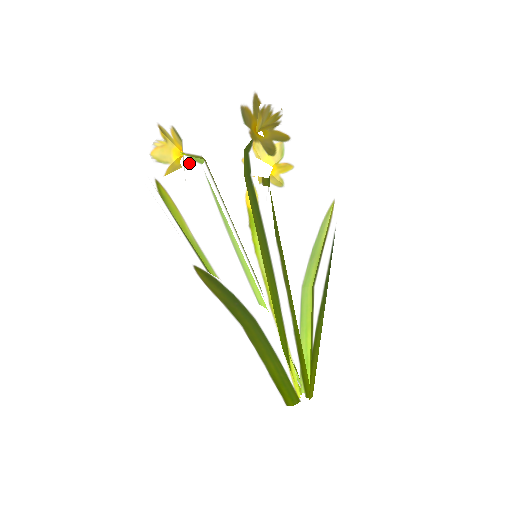
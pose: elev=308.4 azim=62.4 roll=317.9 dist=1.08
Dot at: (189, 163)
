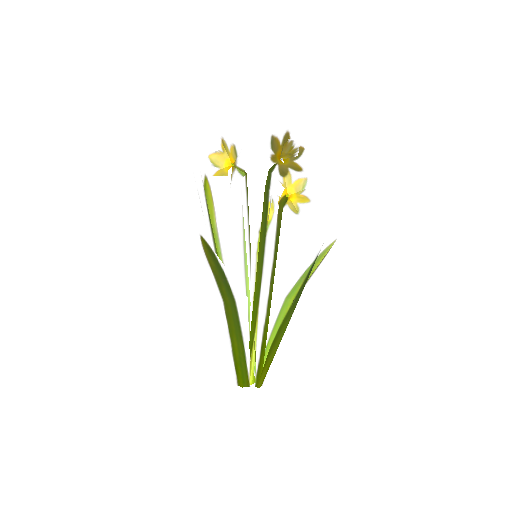
Dot at: (235, 173)
